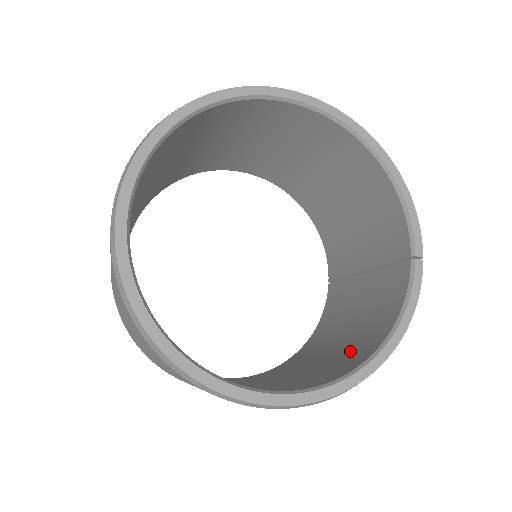
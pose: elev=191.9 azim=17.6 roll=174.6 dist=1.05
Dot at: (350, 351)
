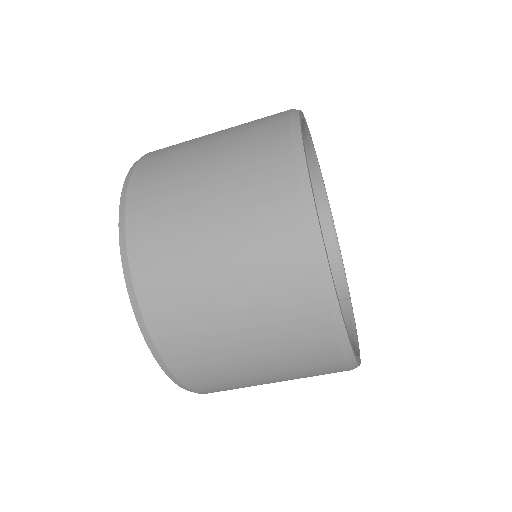
Dot at: occluded
